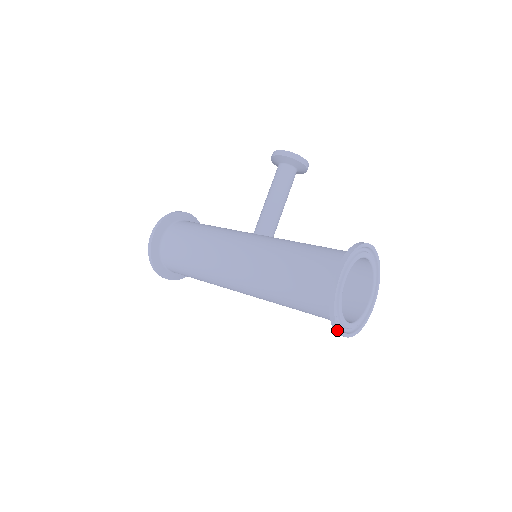
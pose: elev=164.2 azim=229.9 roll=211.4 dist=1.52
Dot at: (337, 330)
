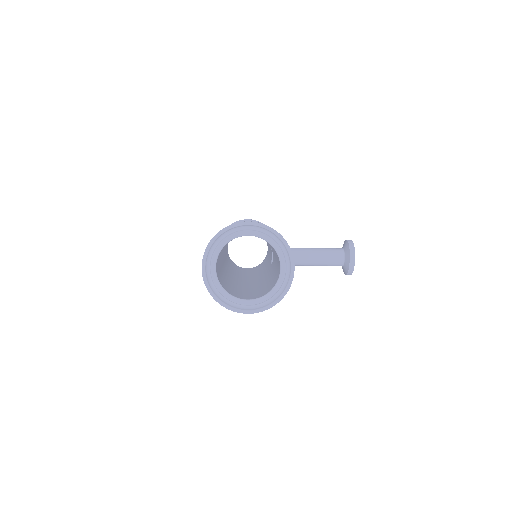
Dot at: (205, 251)
